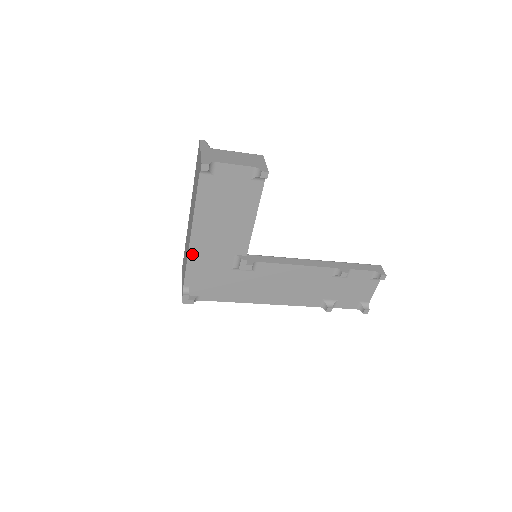
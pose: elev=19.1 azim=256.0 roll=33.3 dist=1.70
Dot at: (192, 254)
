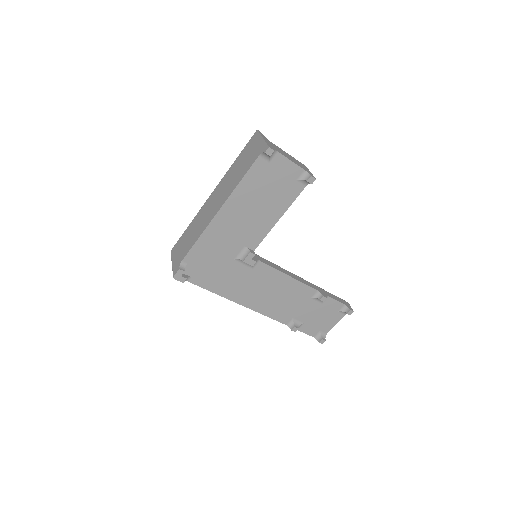
Dot at: (209, 231)
